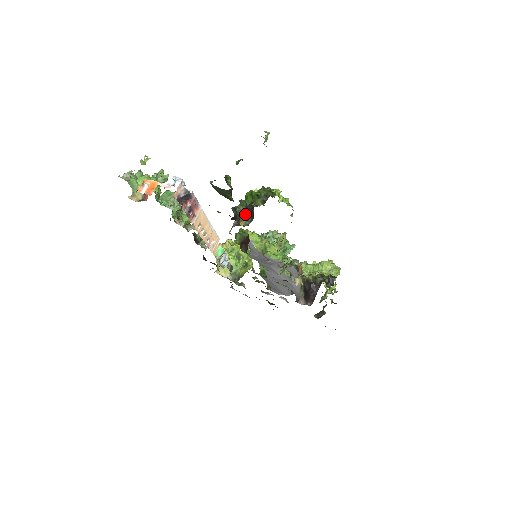
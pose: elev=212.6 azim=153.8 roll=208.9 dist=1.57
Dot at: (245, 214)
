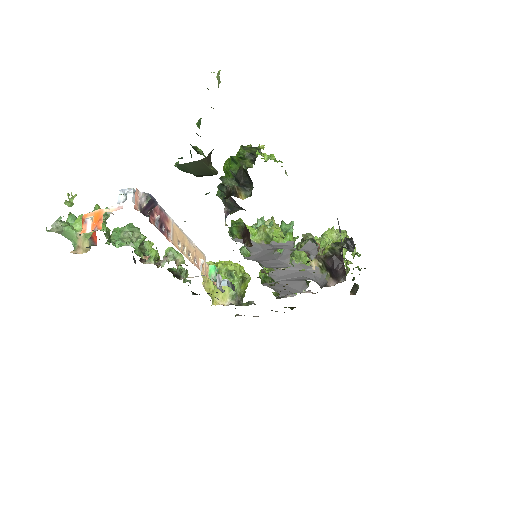
Dot at: (238, 186)
